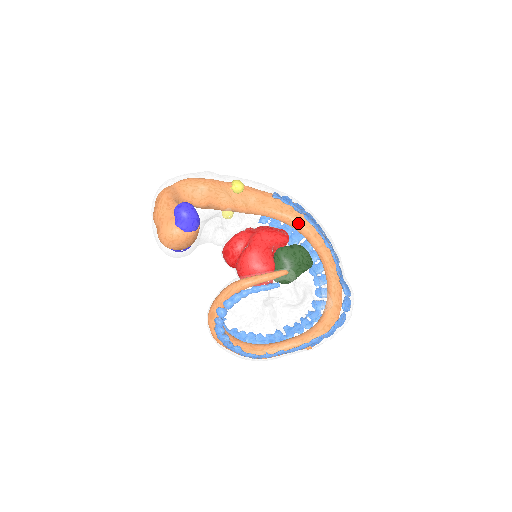
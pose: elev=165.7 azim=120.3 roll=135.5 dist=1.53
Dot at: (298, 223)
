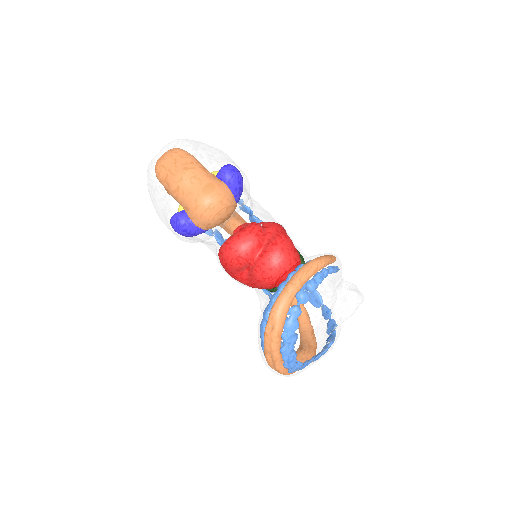
Dot at: occluded
